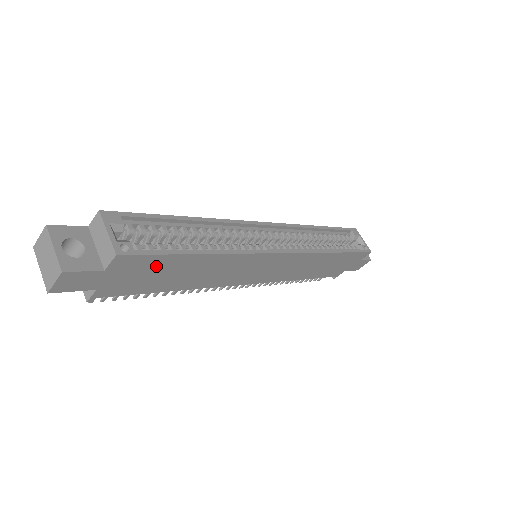
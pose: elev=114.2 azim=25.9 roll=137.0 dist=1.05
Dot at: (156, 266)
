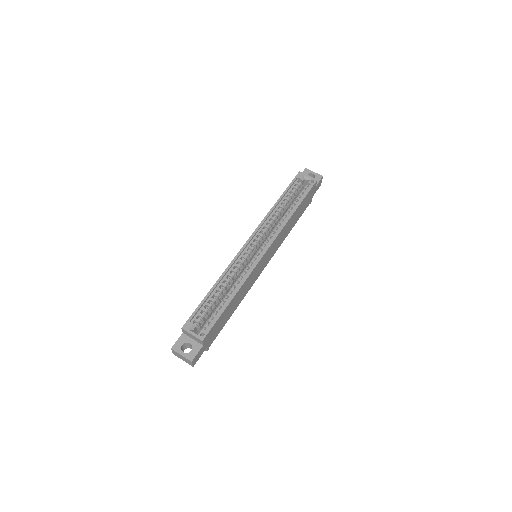
Dot at: (218, 323)
